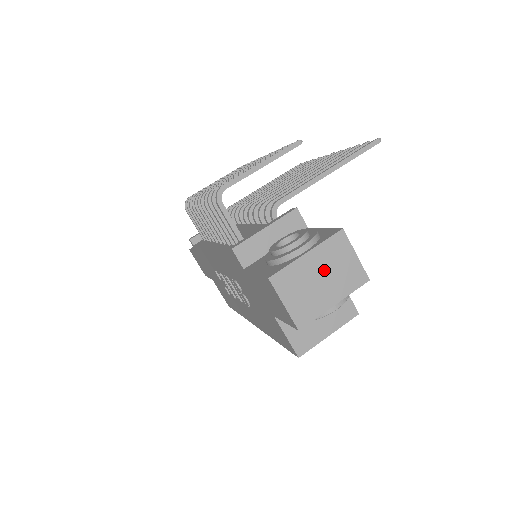
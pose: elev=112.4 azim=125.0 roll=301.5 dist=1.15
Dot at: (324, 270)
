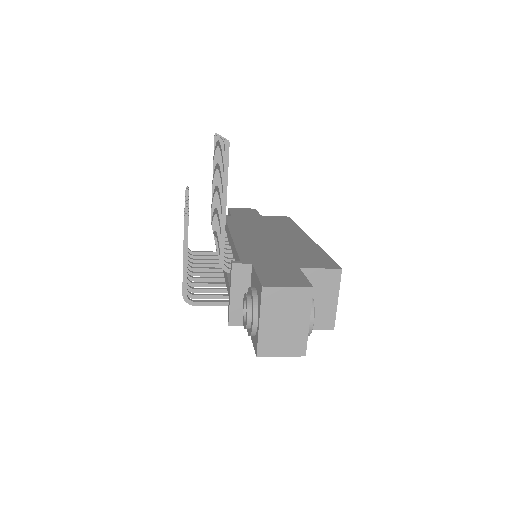
Dot at: (280, 317)
